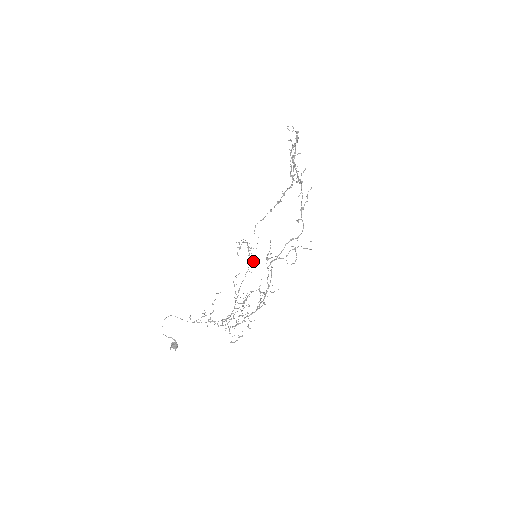
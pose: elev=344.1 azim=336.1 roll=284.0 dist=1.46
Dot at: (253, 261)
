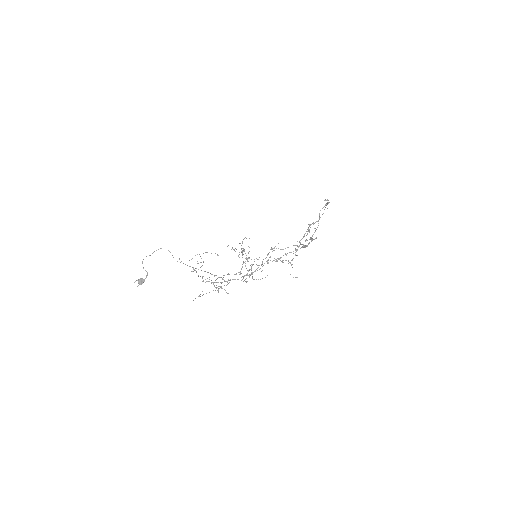
Dot at: occluded
